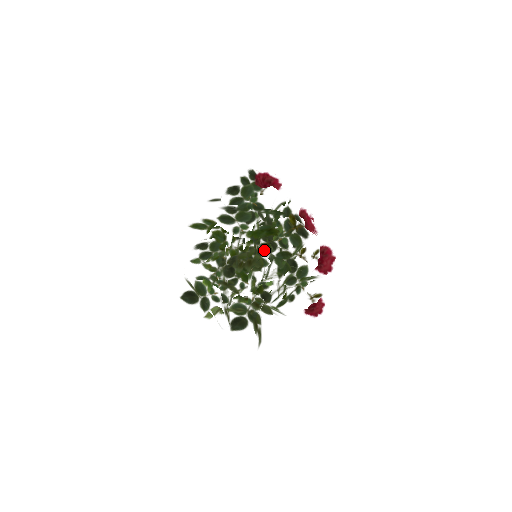
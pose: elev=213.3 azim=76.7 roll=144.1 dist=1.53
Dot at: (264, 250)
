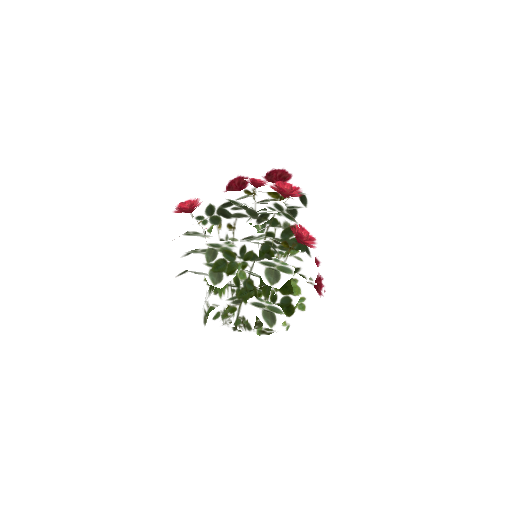
Dot at: (279, 330)
